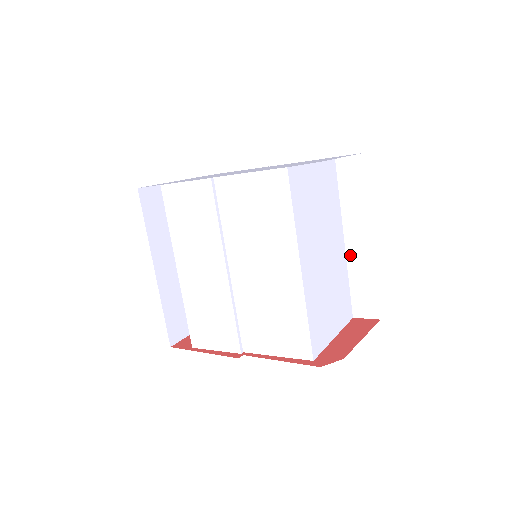
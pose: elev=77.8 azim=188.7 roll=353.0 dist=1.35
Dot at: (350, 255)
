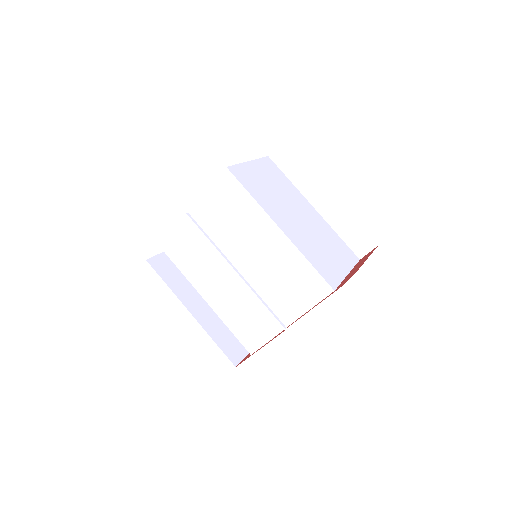
Dot at: (324, 214)
